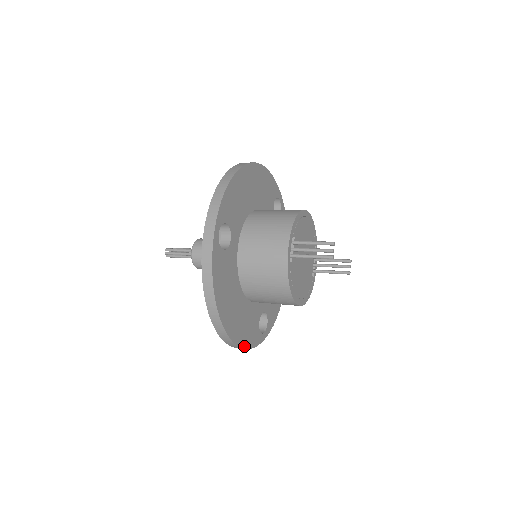
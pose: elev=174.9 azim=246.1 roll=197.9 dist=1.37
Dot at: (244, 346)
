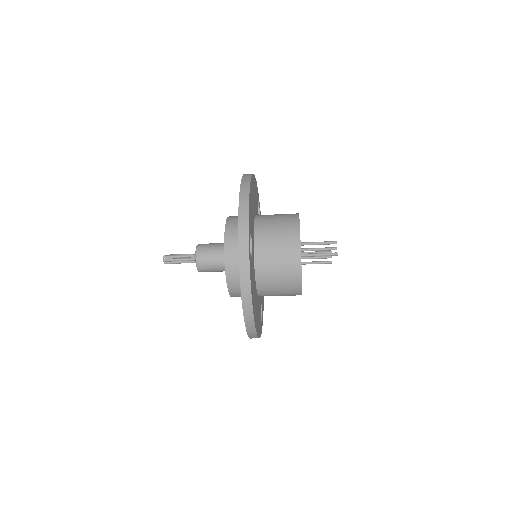
Dot at: (259, 336)
